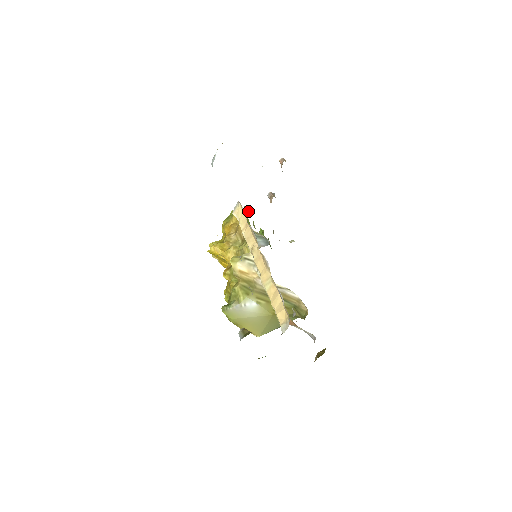
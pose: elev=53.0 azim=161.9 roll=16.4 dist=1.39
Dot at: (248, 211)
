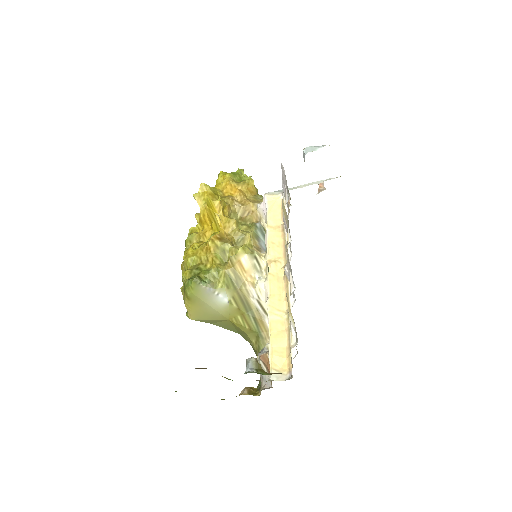
Dot at: occluded
